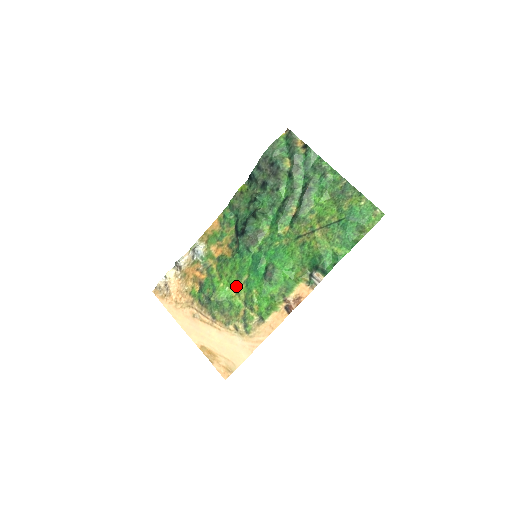
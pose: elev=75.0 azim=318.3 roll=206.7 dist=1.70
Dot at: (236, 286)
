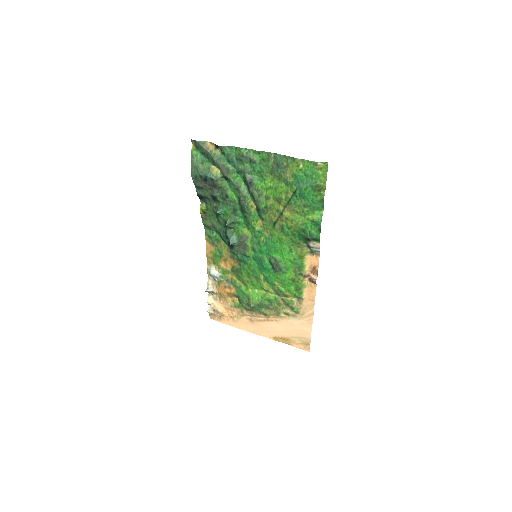
Dot at: (261, 286)
